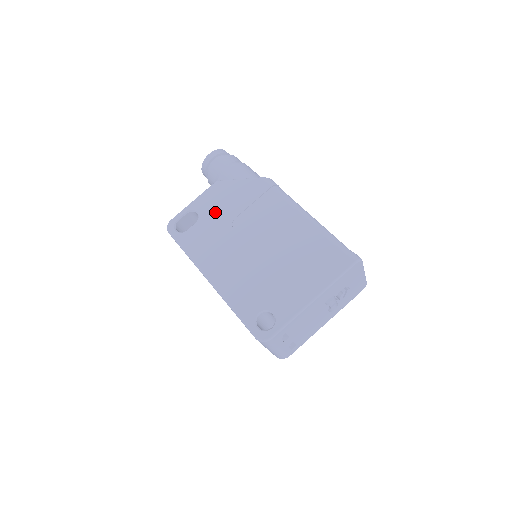
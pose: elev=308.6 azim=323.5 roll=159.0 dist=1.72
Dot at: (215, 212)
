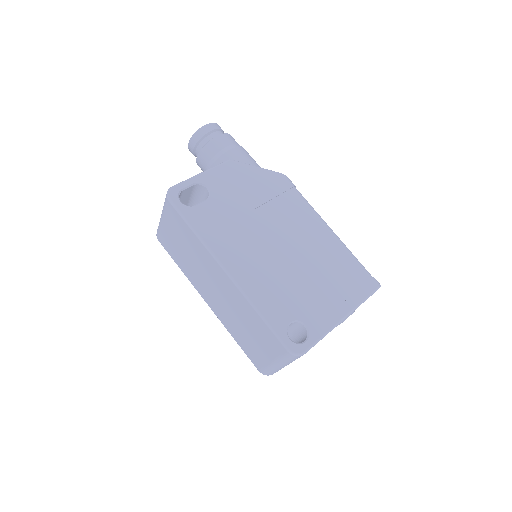
Dot at: (231, 194)
